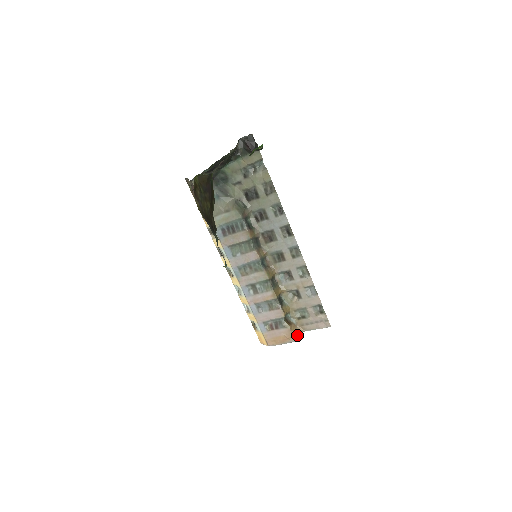
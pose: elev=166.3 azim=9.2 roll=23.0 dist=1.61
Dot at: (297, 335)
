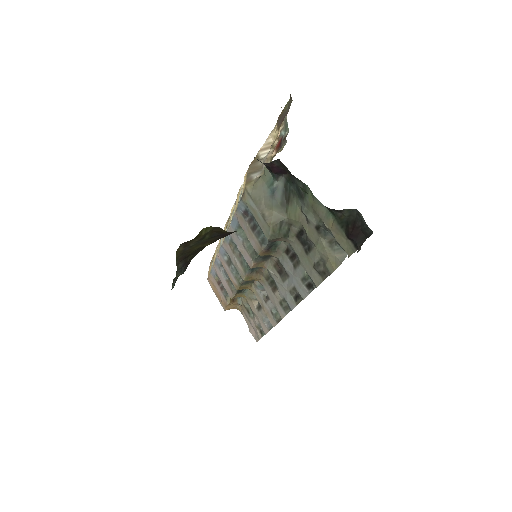
Dot at: (231, 308)
